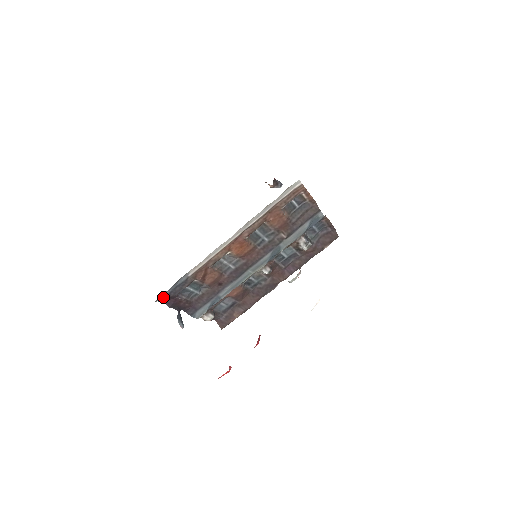
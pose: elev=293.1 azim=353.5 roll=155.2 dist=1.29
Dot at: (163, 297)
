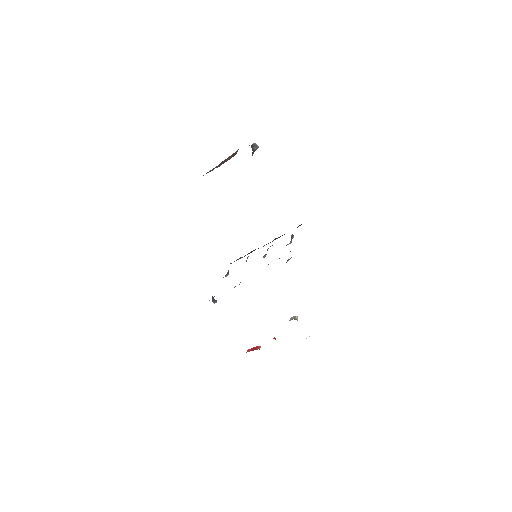
Dot at: occluded
